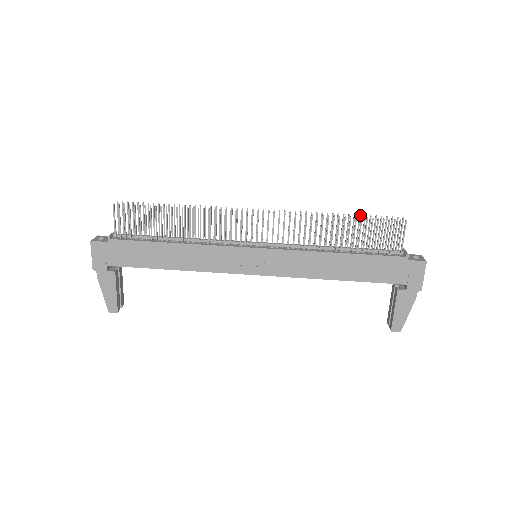
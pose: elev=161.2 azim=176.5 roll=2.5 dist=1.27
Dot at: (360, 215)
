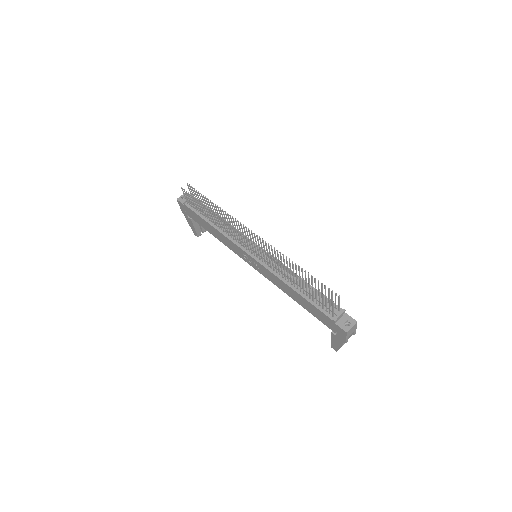
Dot at: (311, 276)
